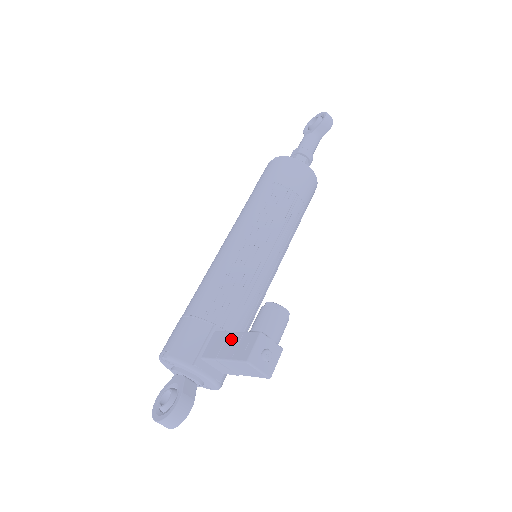
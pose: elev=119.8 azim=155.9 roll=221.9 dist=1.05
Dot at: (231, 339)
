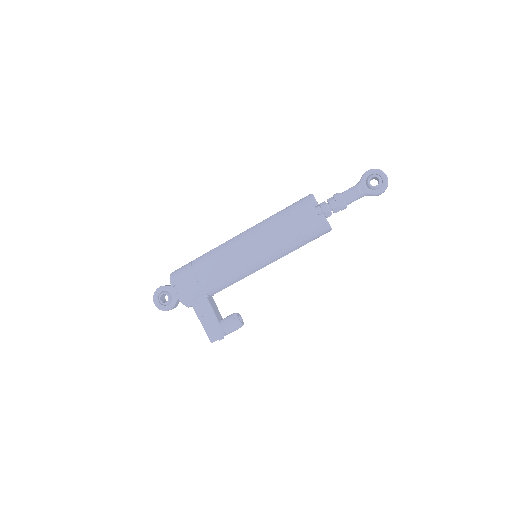
Dot at: (211, 318)
